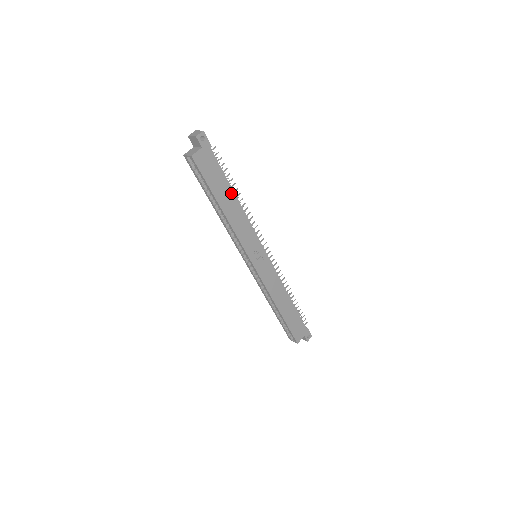
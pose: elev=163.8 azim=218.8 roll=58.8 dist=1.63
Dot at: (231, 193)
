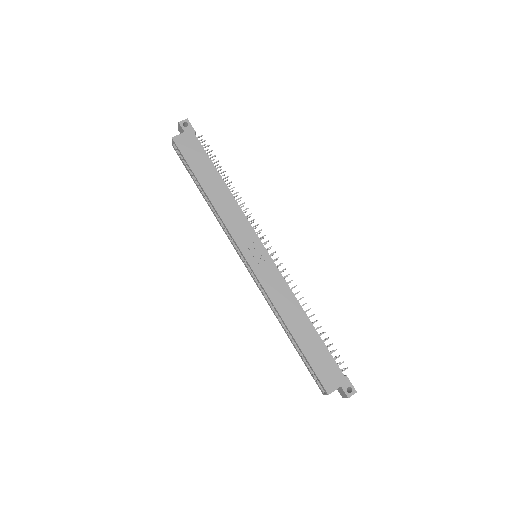
Dot at: (218, 177)
